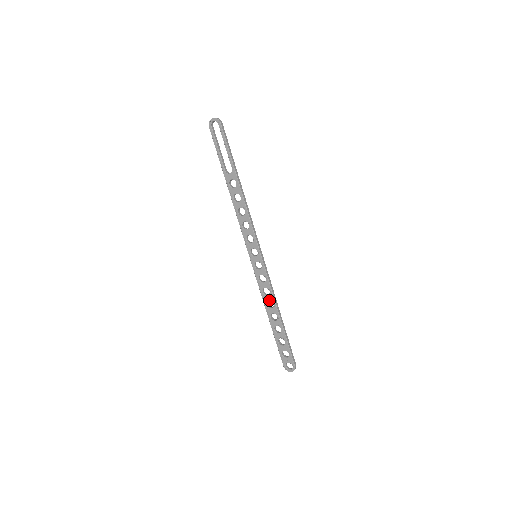
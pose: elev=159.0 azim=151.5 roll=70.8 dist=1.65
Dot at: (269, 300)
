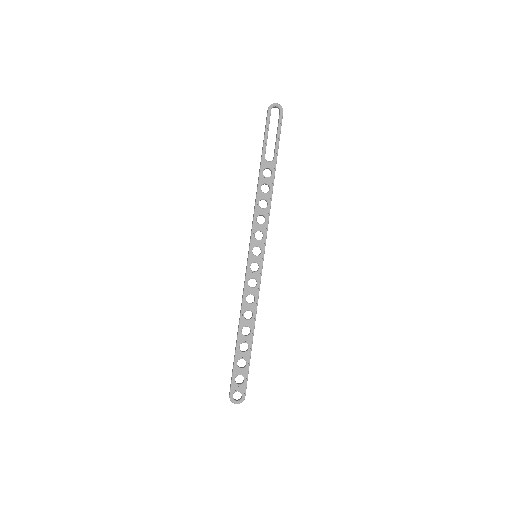
Dot at: (250, 309)
